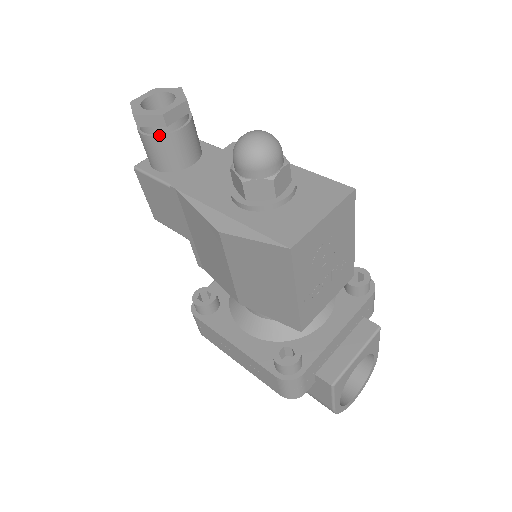
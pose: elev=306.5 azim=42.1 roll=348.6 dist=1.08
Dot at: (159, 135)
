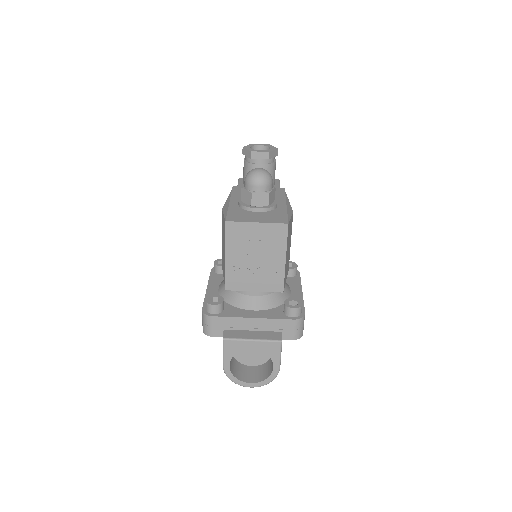
Dot at: (247, 162)
